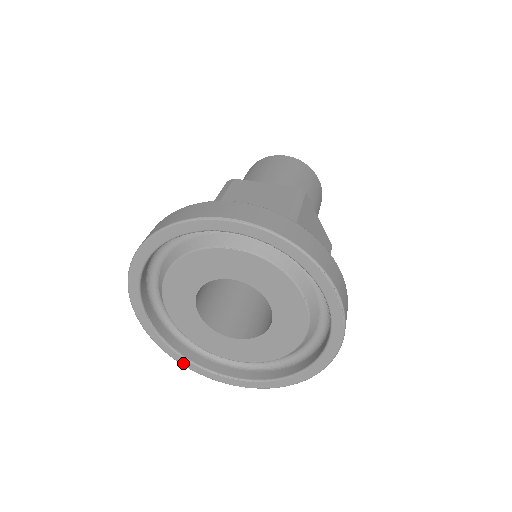
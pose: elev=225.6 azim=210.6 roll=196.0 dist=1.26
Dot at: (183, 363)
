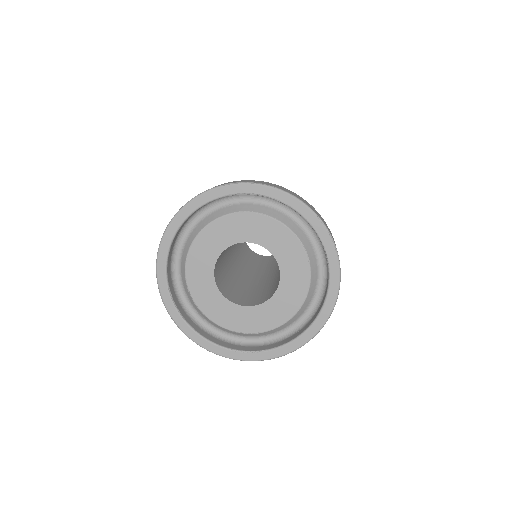
Dot at: (199, 342)
